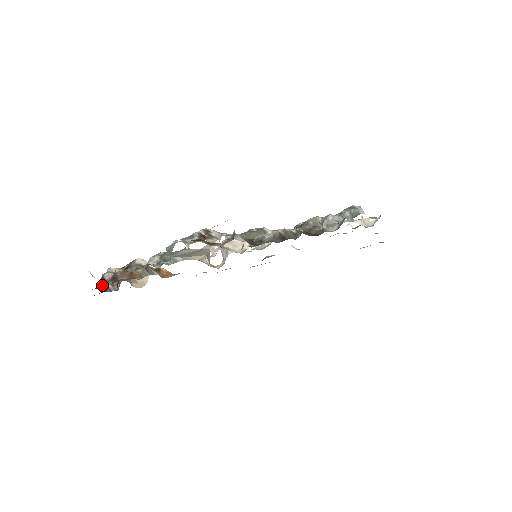
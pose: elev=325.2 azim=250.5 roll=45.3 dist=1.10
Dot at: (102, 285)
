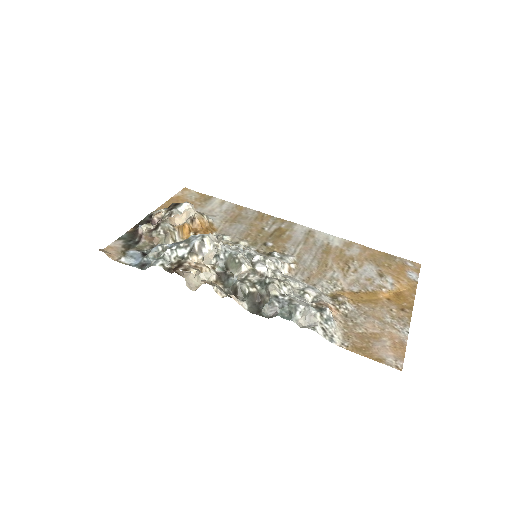
Dot at: (135, 235)
